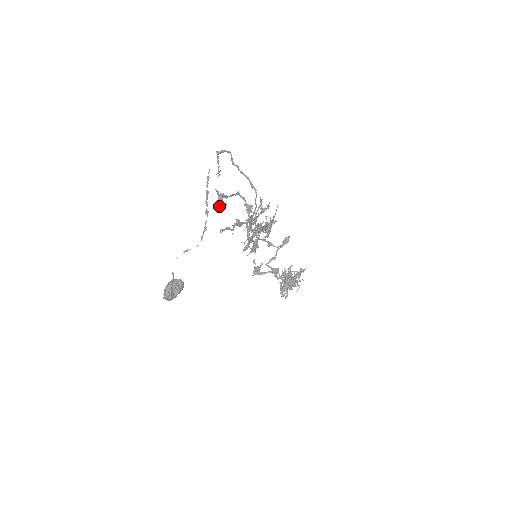
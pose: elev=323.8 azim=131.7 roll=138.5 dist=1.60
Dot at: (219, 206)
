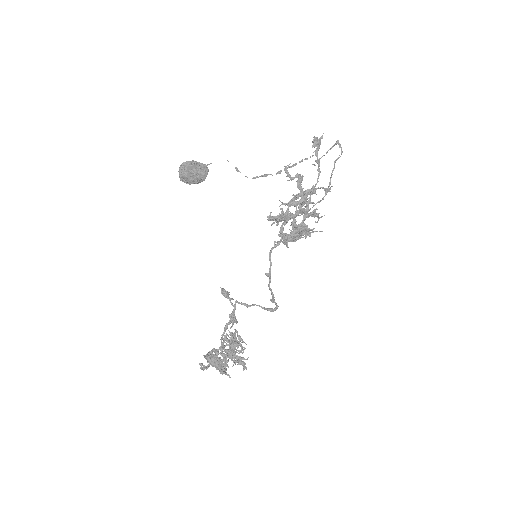
Dot at: (314, 140)
